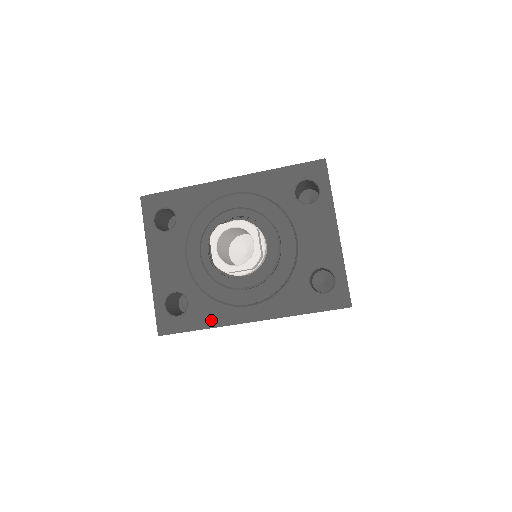
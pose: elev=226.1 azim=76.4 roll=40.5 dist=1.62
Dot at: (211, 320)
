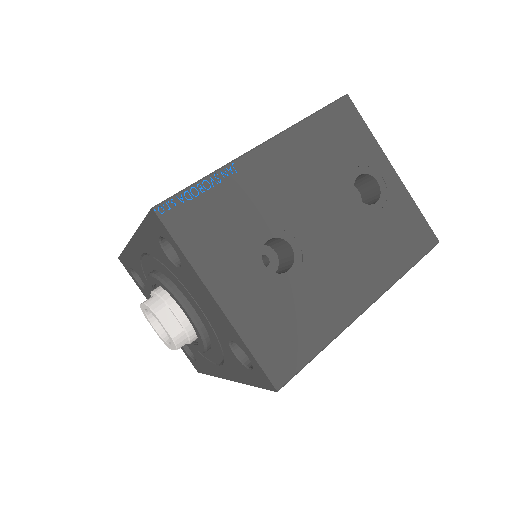
Dot at: (209, 370)
